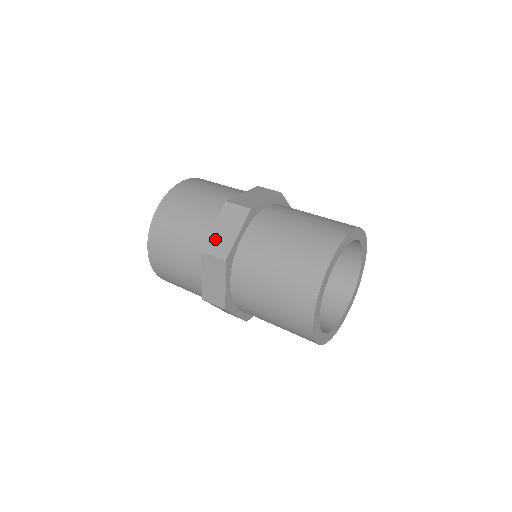
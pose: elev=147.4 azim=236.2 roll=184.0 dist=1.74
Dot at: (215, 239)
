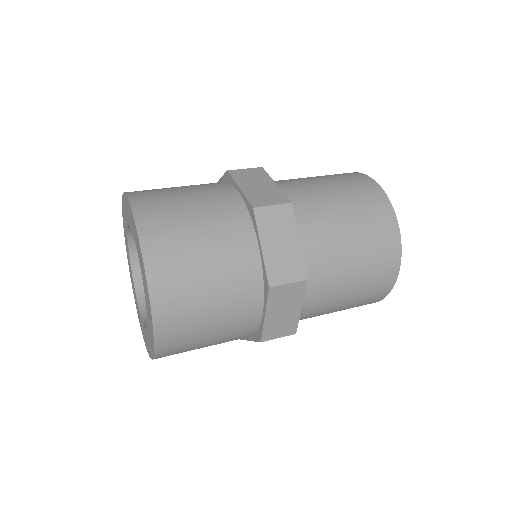
Dot at: (256, 194)
